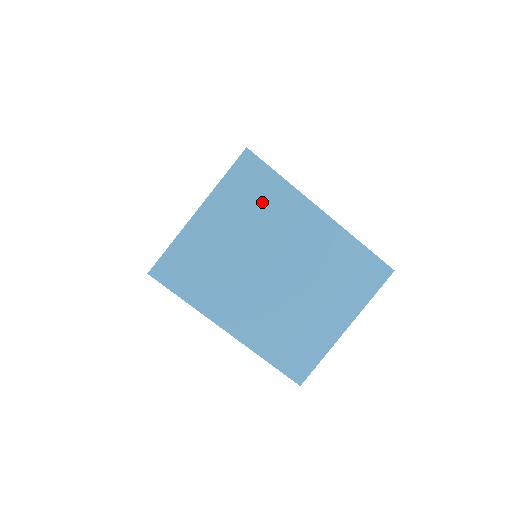
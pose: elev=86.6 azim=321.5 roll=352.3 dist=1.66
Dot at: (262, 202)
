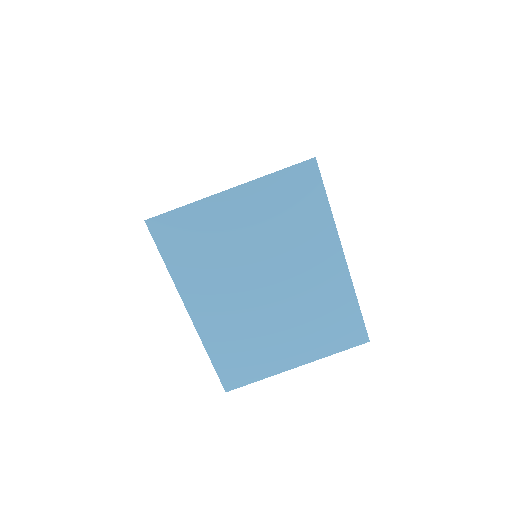
Dot at: (296, 217)
